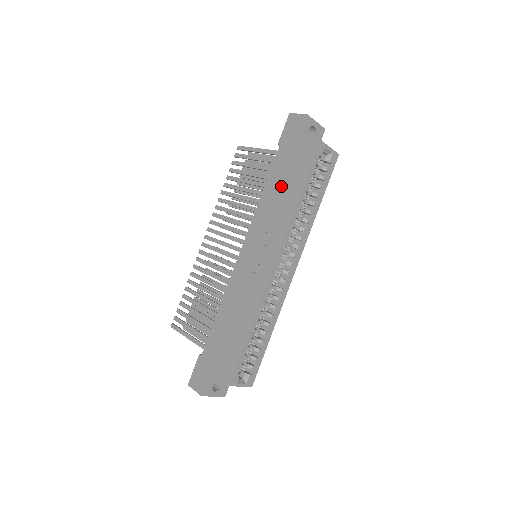
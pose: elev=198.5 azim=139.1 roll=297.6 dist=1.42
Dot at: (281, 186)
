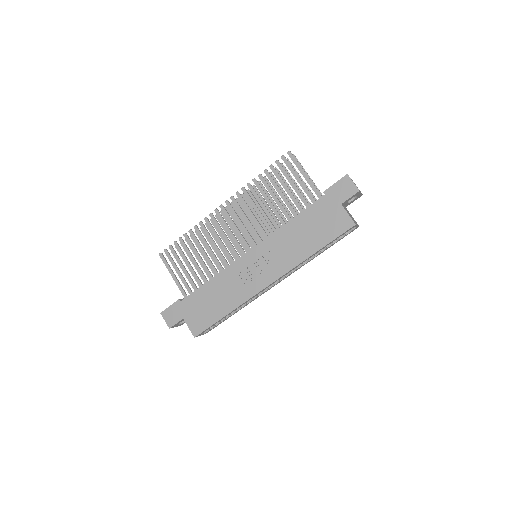
Dot at: (306, 231)
